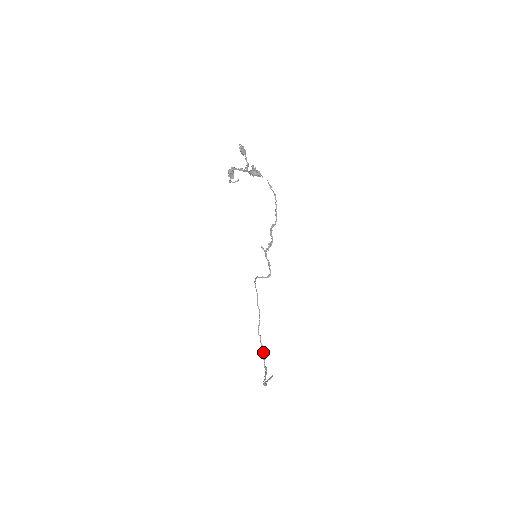
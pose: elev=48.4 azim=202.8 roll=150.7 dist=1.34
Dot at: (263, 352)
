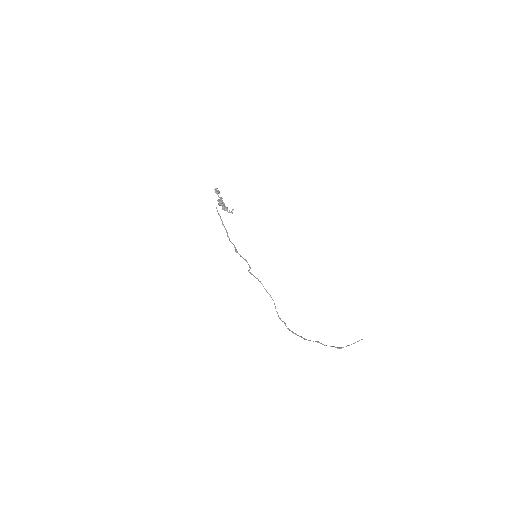
Dot at: (284, 323)
